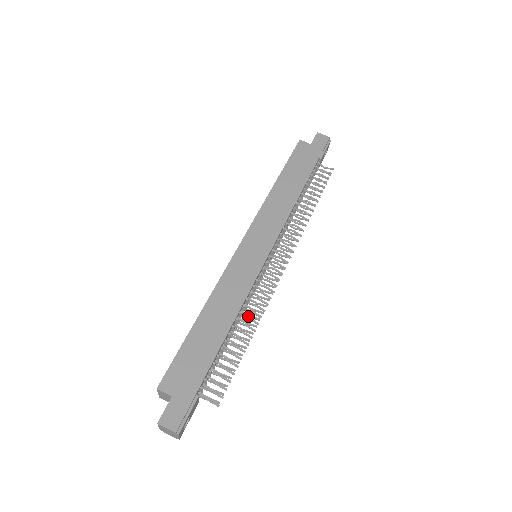
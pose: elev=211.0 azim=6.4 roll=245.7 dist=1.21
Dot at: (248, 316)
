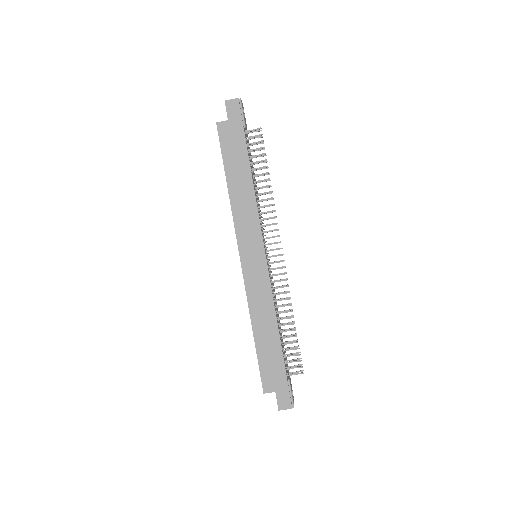
Dot at: occluded
